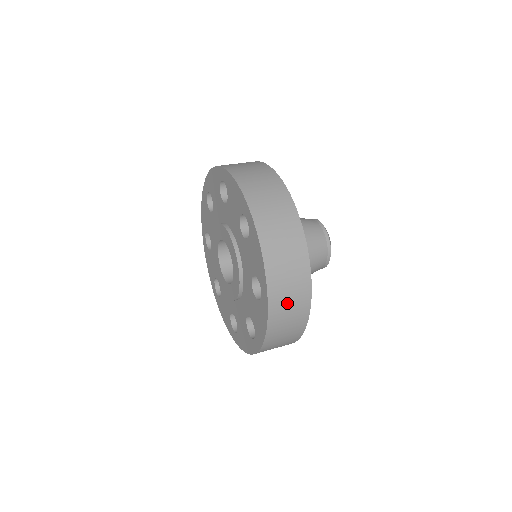
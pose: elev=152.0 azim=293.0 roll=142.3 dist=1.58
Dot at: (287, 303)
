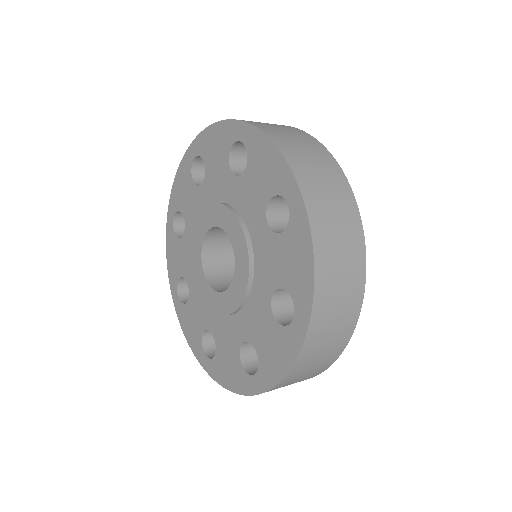
Dot at: (330, 209)
